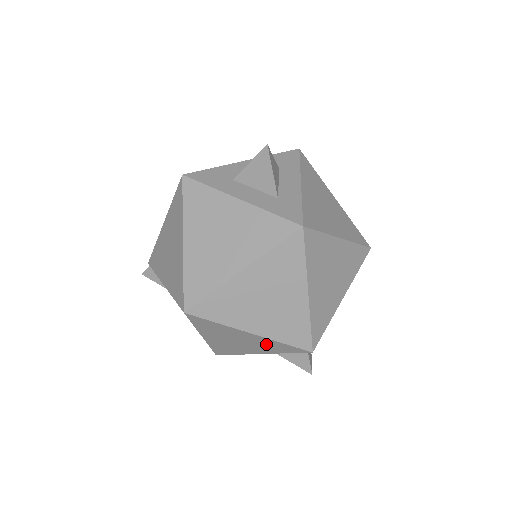
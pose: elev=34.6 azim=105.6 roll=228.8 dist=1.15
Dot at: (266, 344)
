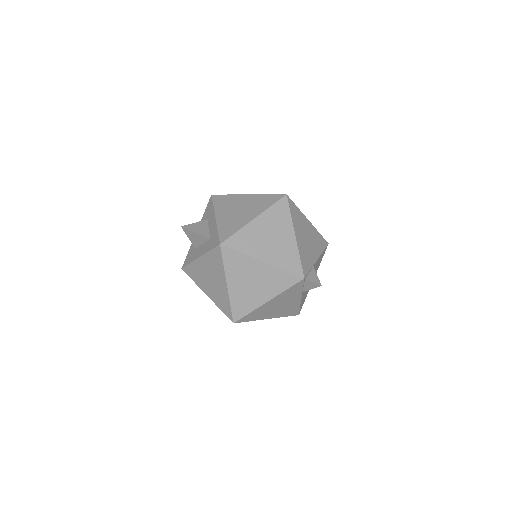
Dot at: (286, 296)
